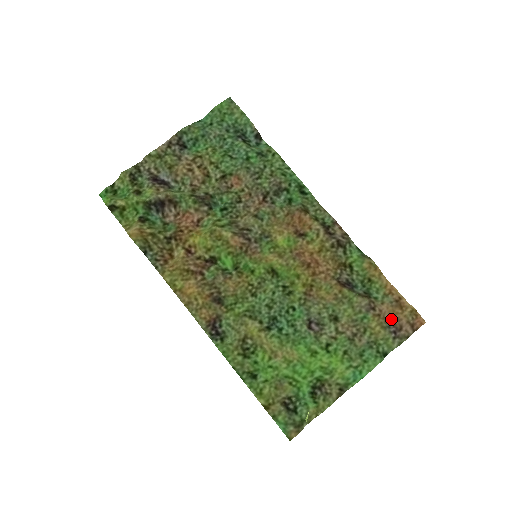
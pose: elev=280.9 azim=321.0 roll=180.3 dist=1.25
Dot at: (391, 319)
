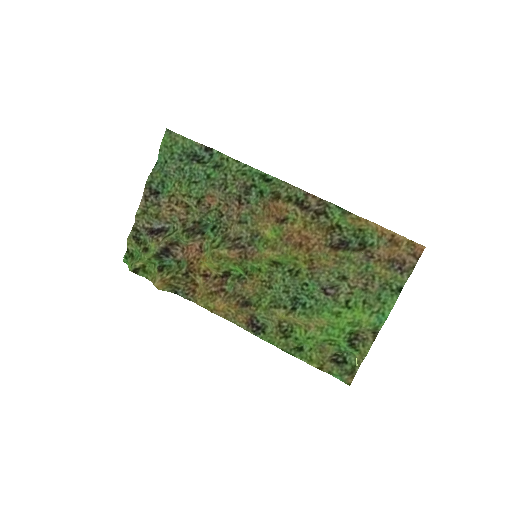
Dot at: (392, 258)
